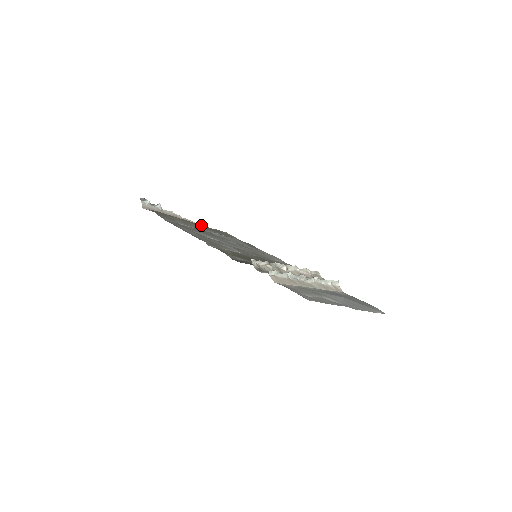
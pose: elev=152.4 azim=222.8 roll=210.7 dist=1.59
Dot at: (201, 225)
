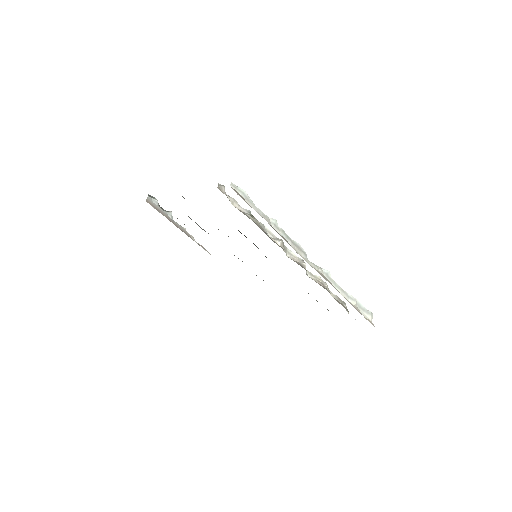
Dot at: occluded
